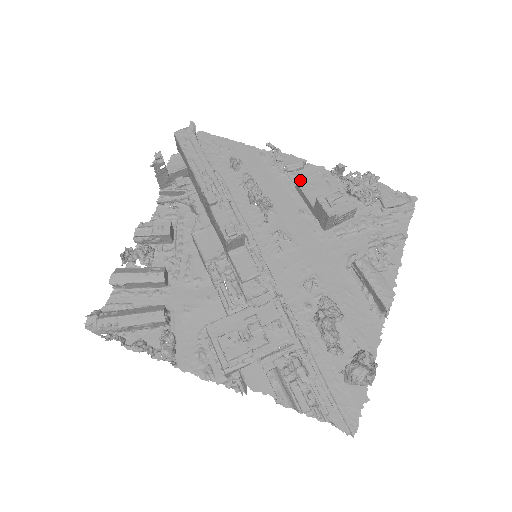
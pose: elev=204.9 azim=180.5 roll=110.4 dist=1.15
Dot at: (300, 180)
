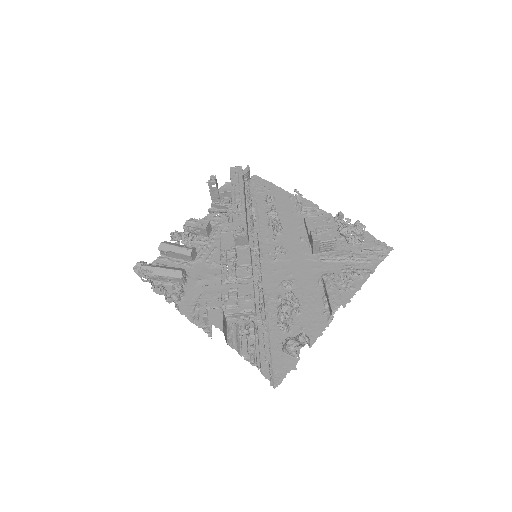
Dot at: (308, 217)
